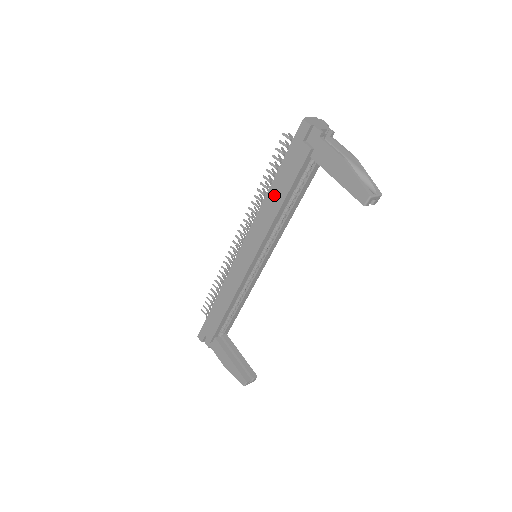
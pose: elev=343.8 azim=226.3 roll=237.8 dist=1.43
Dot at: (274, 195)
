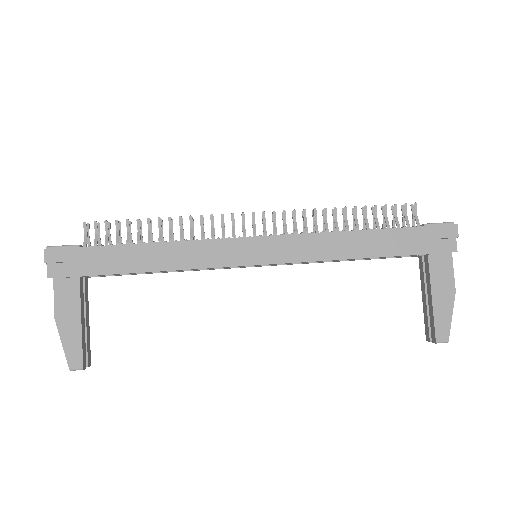
Dot at: (362, 241)
